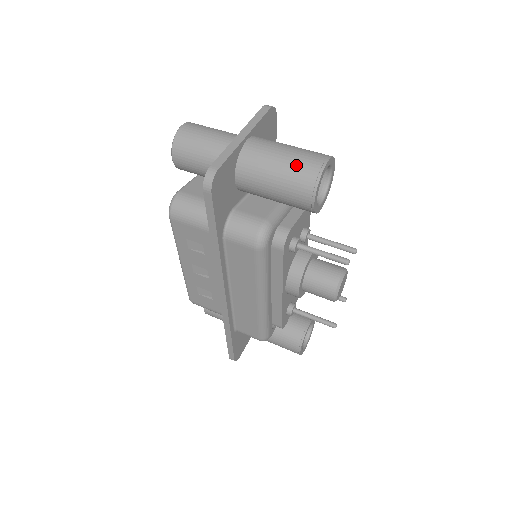
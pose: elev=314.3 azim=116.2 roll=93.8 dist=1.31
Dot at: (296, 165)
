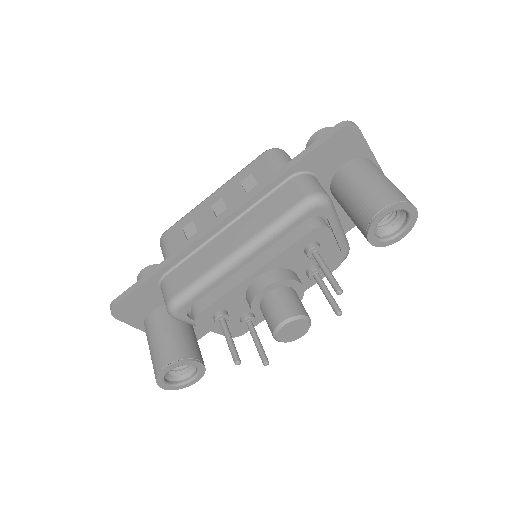
Dot at: (396, 189)
